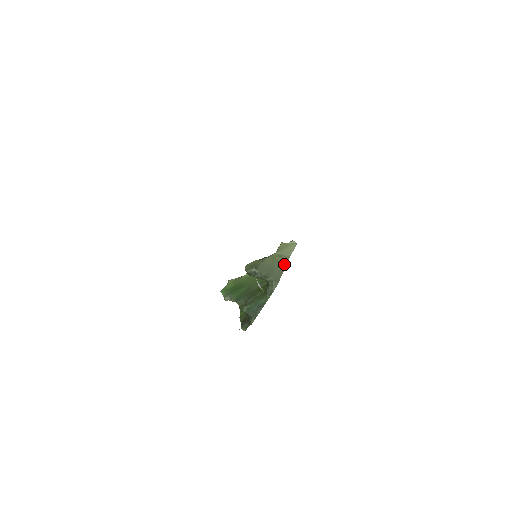
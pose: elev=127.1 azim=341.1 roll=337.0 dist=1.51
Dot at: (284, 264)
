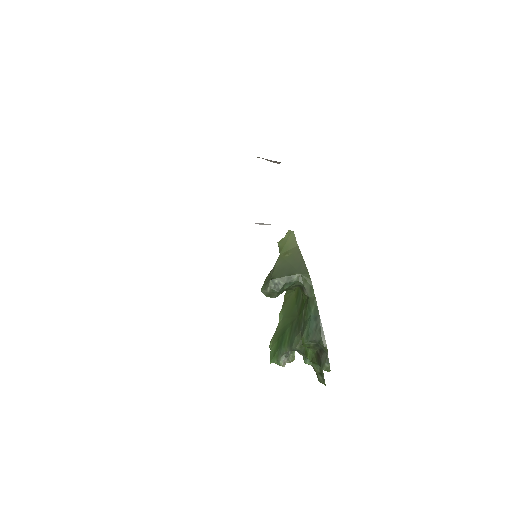
Dot at: (298, 255)
